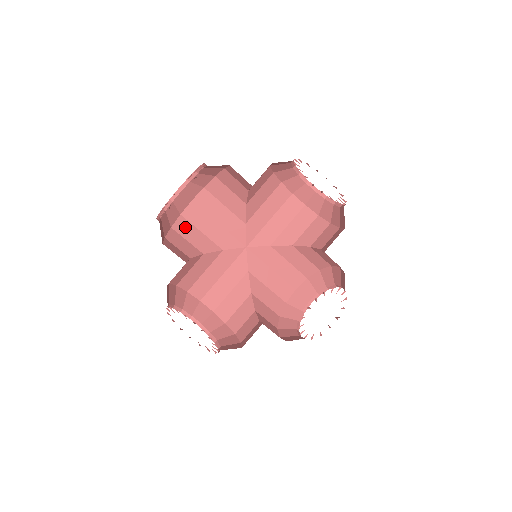
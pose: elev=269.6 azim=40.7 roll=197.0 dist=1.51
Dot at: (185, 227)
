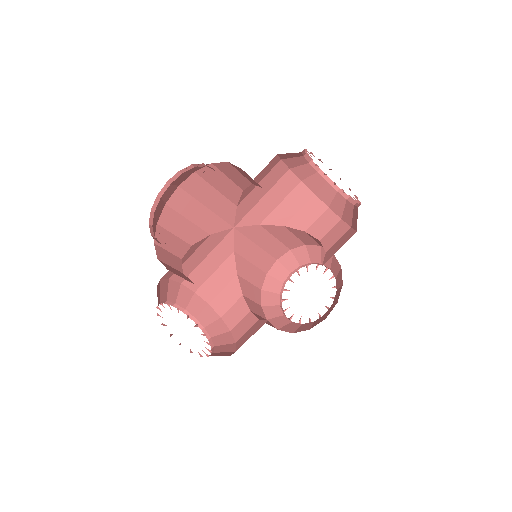
Dot at: (171, 219)
